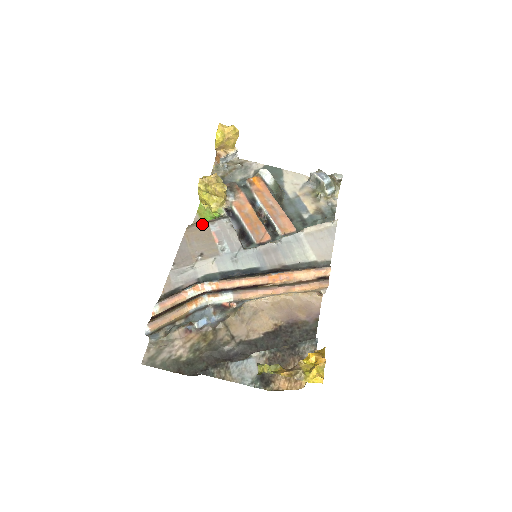
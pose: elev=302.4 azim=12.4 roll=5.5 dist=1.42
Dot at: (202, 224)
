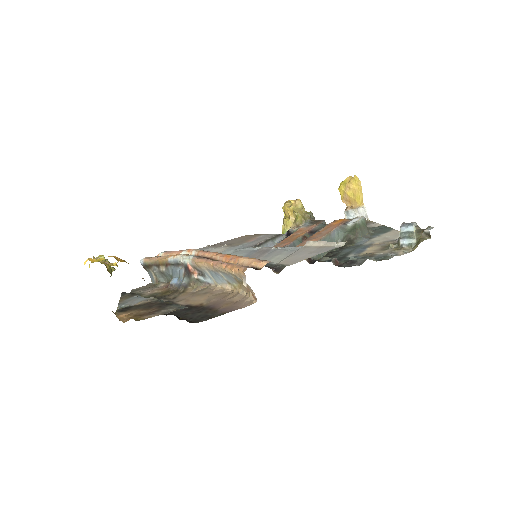
Dot at: (261, 234)
